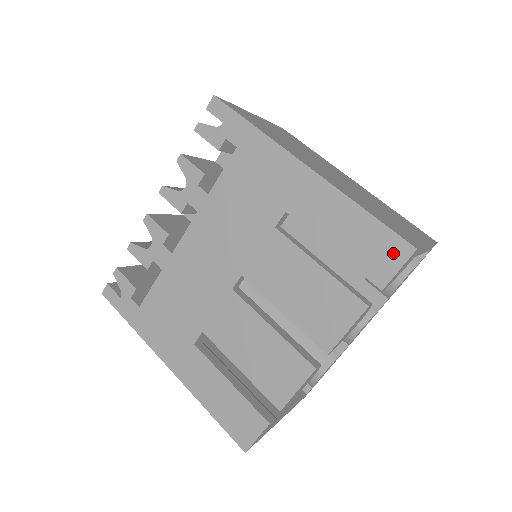
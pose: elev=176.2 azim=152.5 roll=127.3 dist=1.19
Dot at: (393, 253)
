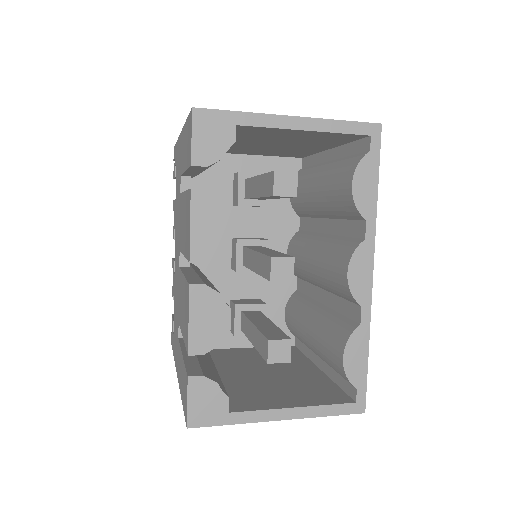
Dot at: (190, 129)
